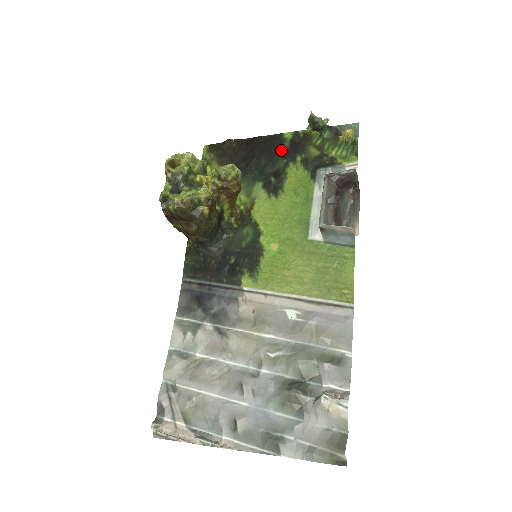
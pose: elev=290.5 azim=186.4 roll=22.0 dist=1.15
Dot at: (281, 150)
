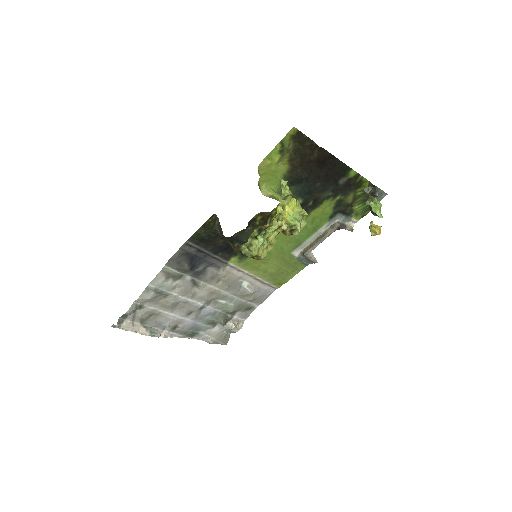
Dot at: (337, 183)
